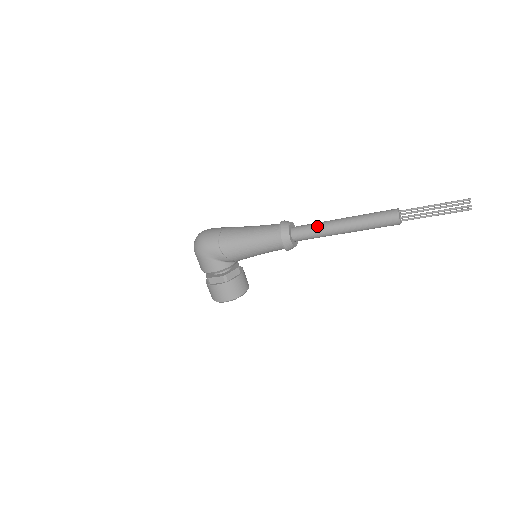
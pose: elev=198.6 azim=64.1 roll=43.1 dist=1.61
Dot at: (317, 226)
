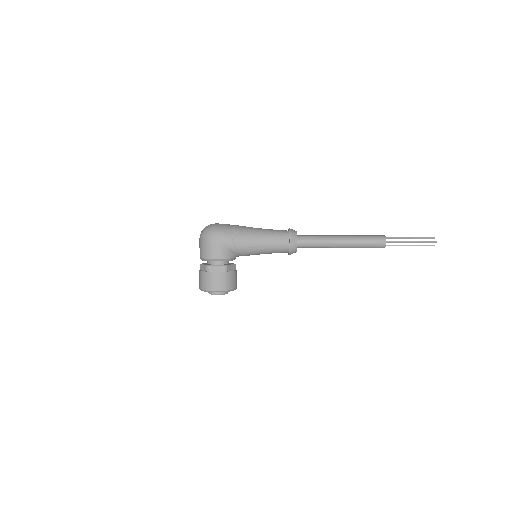
Dot at: (320, 237)
